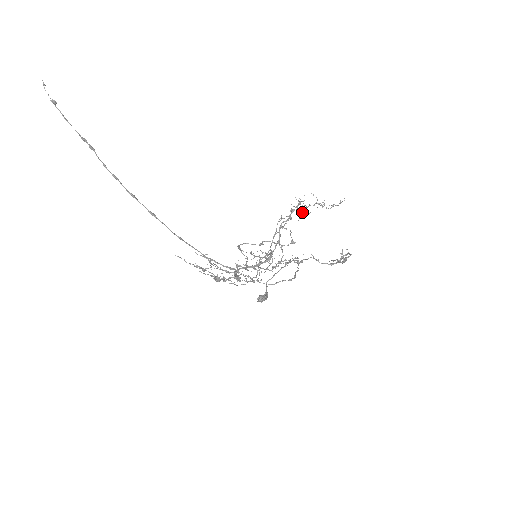
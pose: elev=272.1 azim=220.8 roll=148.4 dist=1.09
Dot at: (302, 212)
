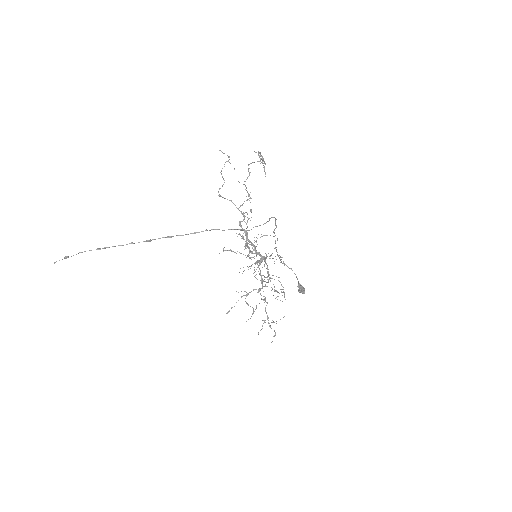
Dot at: occluded
